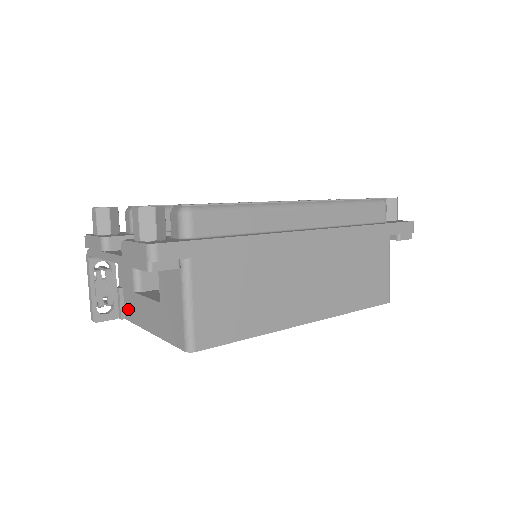
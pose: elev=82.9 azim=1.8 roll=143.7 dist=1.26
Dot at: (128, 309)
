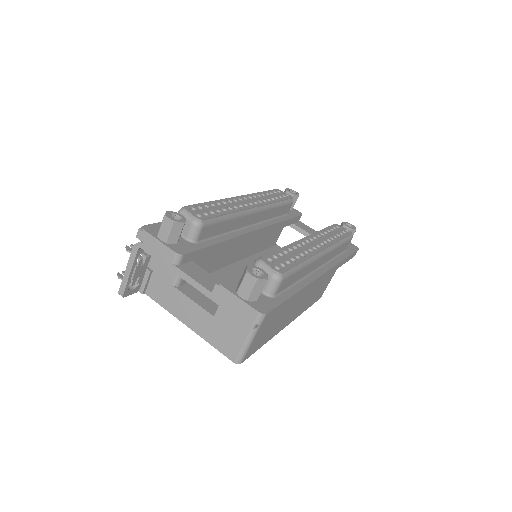
Dot at: (155, 290)
